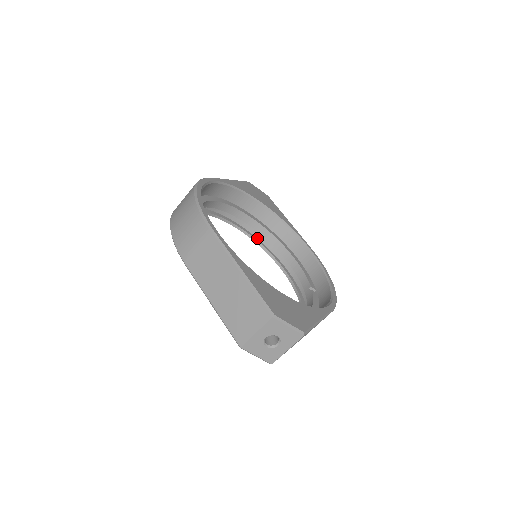
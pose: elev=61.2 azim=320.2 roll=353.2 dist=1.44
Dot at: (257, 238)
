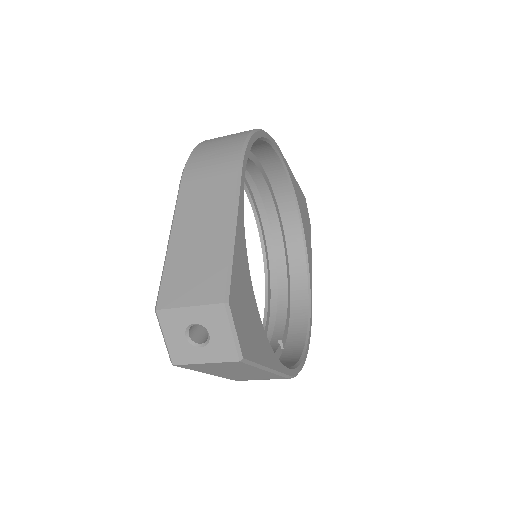
Dot at: (268, 254)
